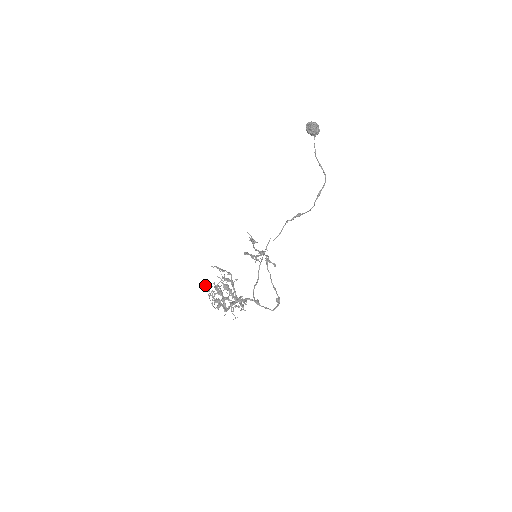
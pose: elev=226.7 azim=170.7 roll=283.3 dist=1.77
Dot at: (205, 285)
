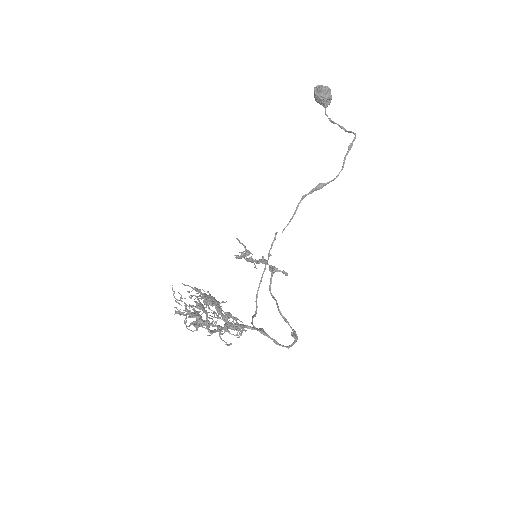
Dot at: occluded
